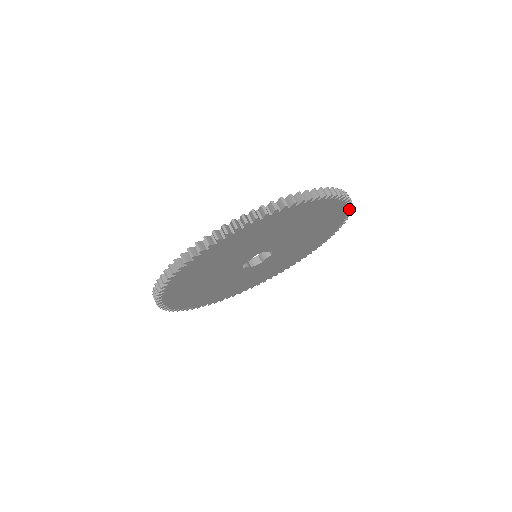
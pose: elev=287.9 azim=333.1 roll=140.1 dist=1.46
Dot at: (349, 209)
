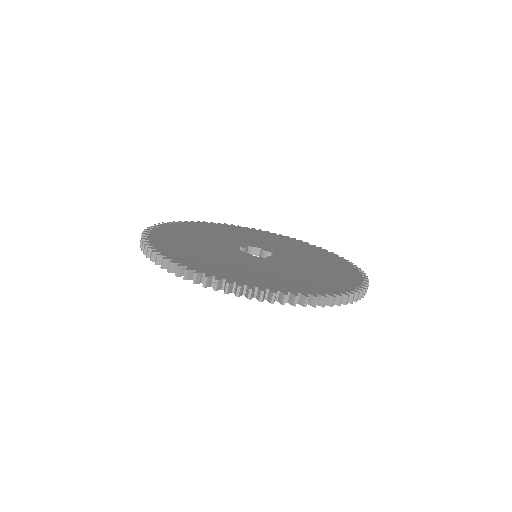
Dot at: occluded
